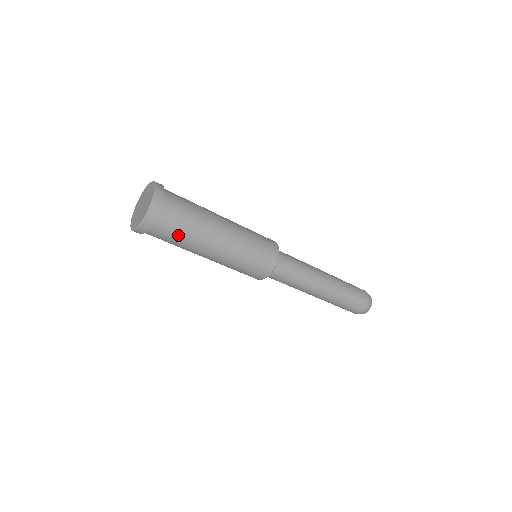
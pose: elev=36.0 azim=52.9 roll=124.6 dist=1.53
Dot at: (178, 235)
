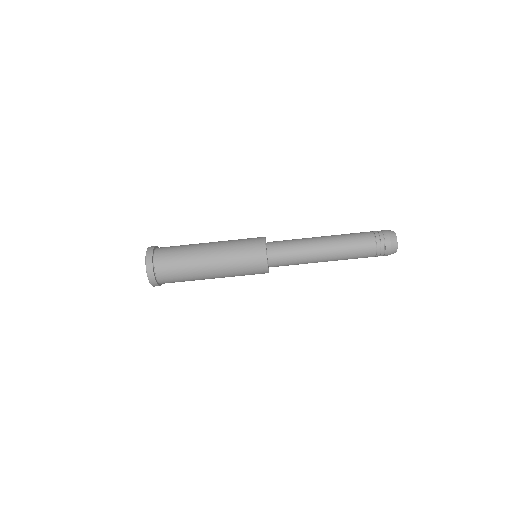
Dot at: (176, 254)
